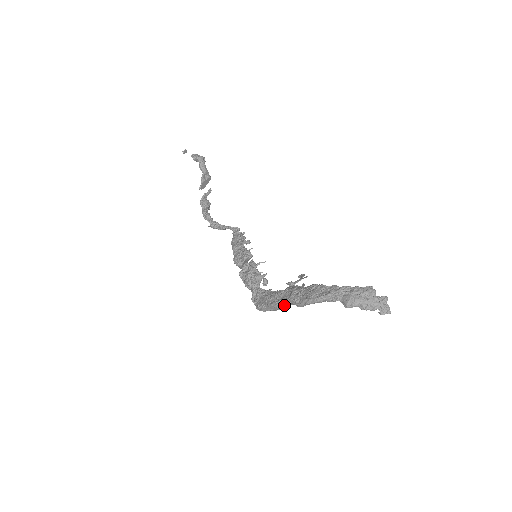
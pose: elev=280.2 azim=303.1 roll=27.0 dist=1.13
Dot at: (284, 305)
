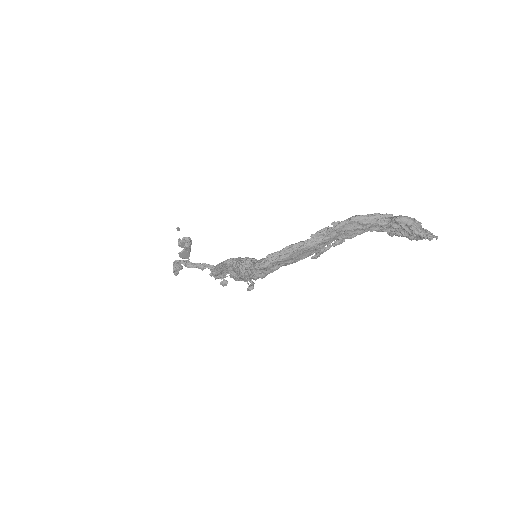
Dot at: (310, 241)
